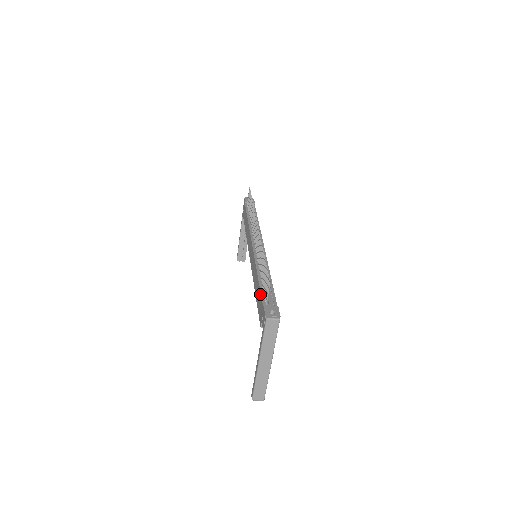
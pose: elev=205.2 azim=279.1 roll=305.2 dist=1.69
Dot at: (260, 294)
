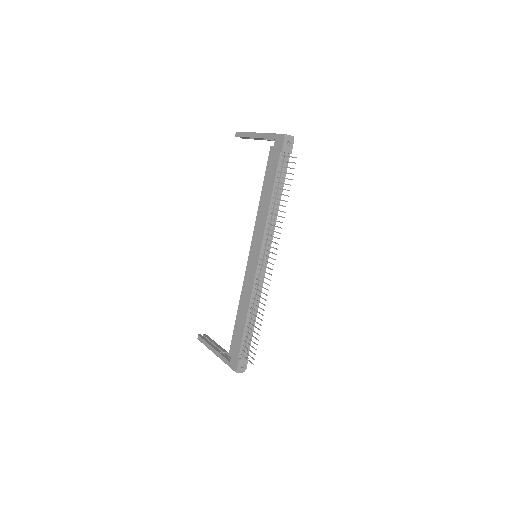
Dot at: (241, 340)
